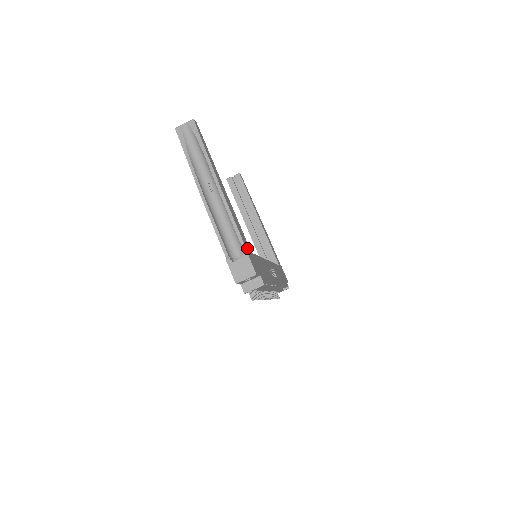
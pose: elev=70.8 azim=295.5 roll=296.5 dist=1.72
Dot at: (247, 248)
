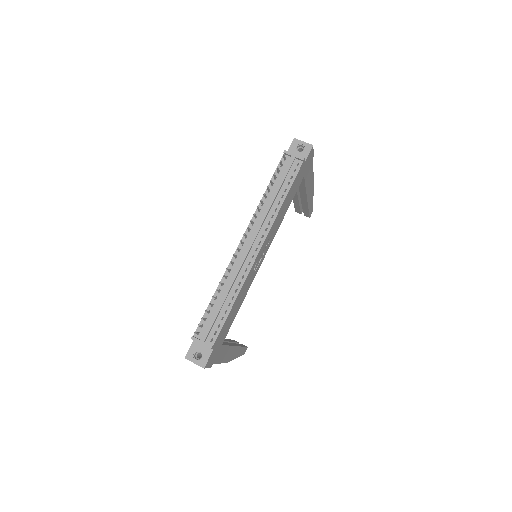
Dot at: (310, 166)
